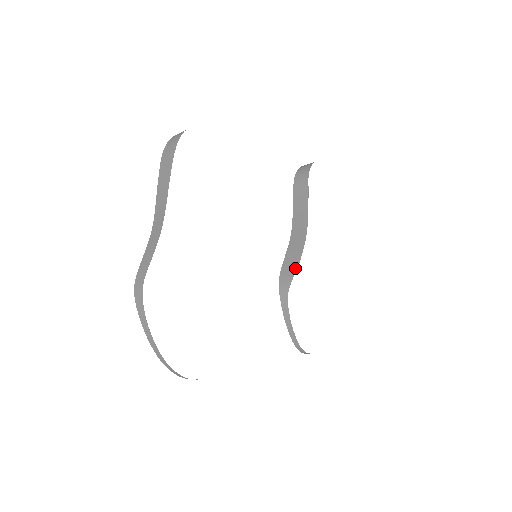
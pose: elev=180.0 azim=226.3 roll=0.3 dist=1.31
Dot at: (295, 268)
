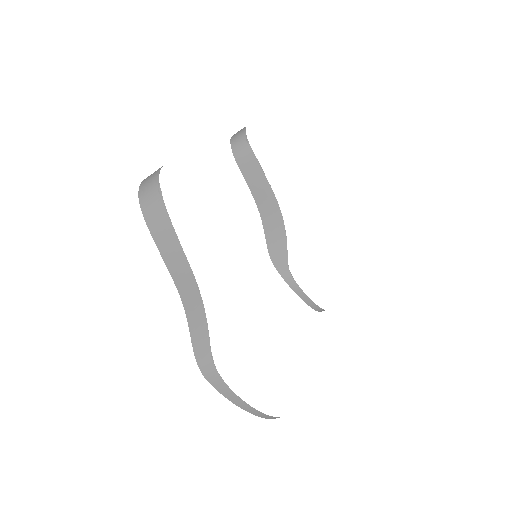
Dot at: (284, 243)
